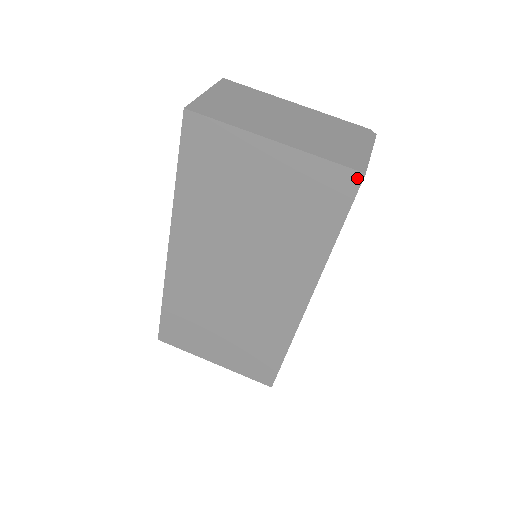
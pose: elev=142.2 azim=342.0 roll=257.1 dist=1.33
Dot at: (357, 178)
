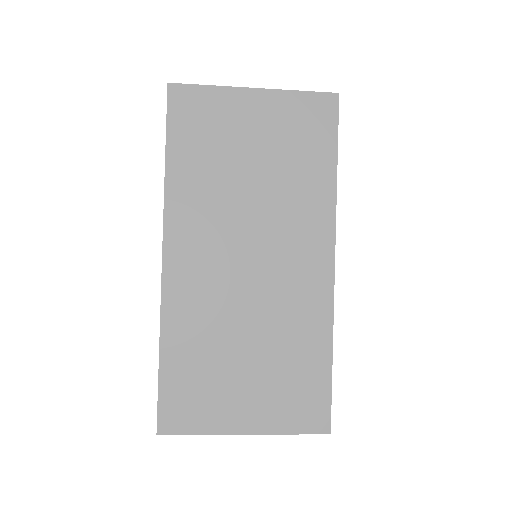
Dot at: (334, 99)
